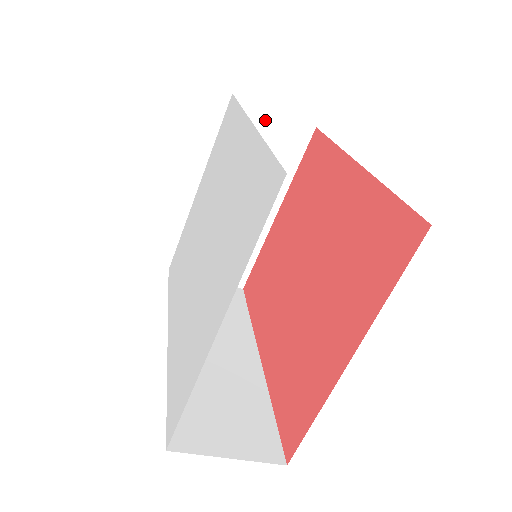
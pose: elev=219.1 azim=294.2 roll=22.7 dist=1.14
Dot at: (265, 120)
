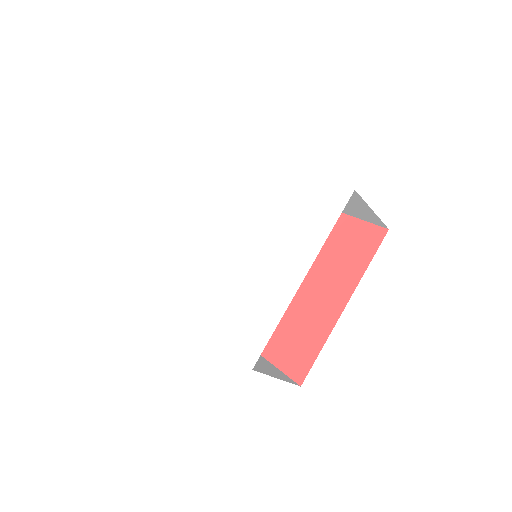
Dot at: occluded
